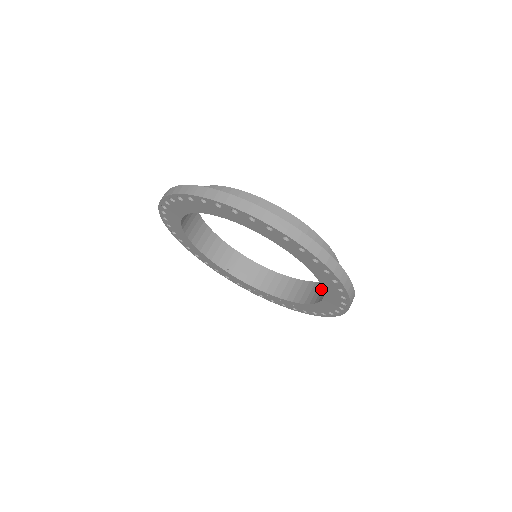
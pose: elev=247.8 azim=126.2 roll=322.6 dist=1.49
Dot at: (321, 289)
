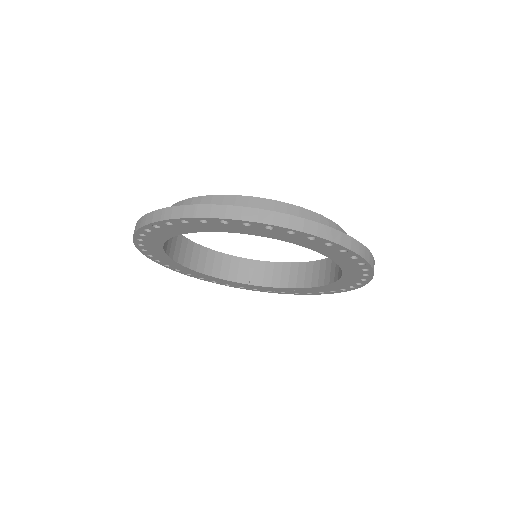
Dot at: occluded
